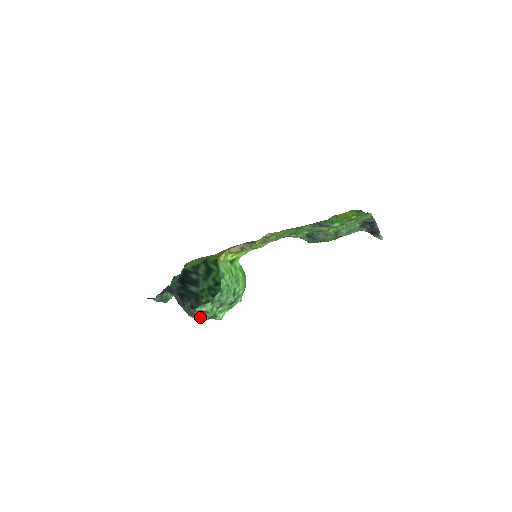
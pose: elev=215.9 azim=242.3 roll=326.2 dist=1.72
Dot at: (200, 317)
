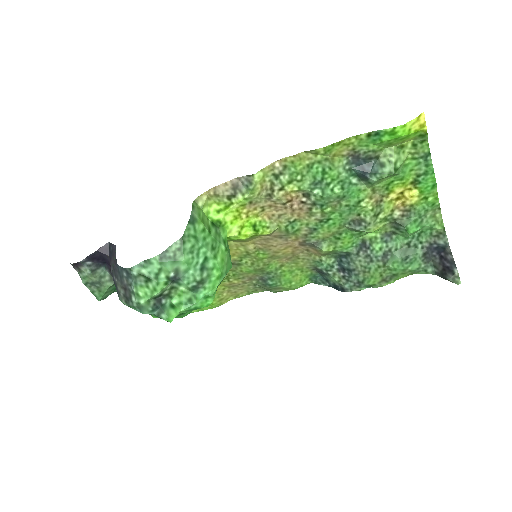
Dot at: (135, 296)
